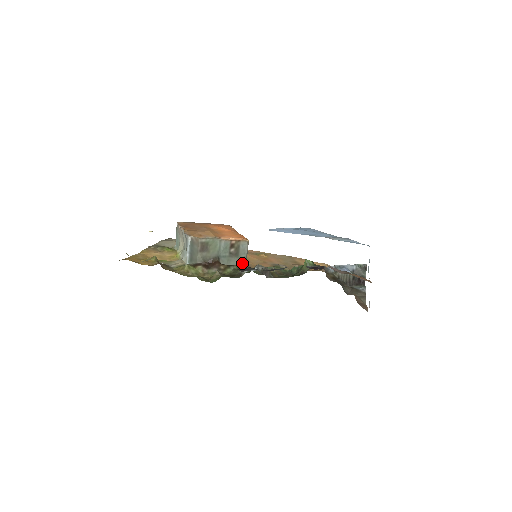
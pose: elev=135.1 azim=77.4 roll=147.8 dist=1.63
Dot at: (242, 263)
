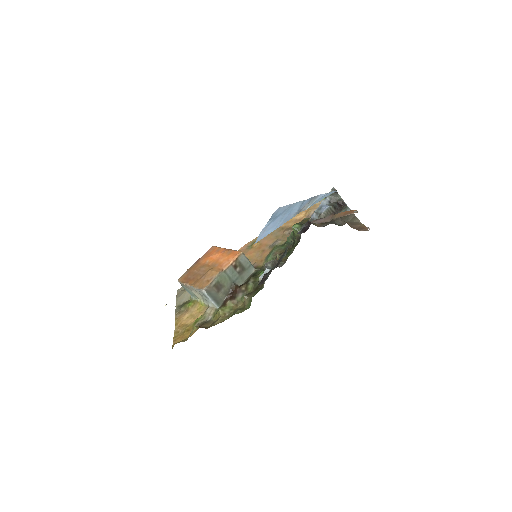
Dot at: (252, 270)
